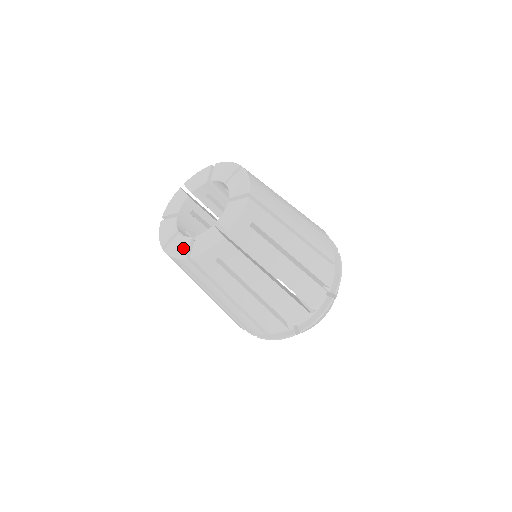
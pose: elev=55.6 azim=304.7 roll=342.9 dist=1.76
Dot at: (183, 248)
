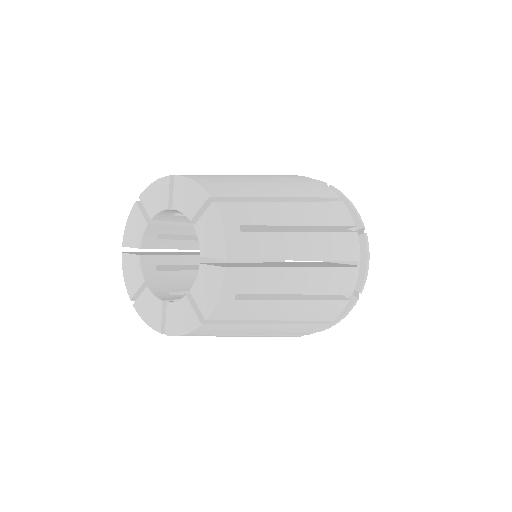
Dot at: (155, 316)
